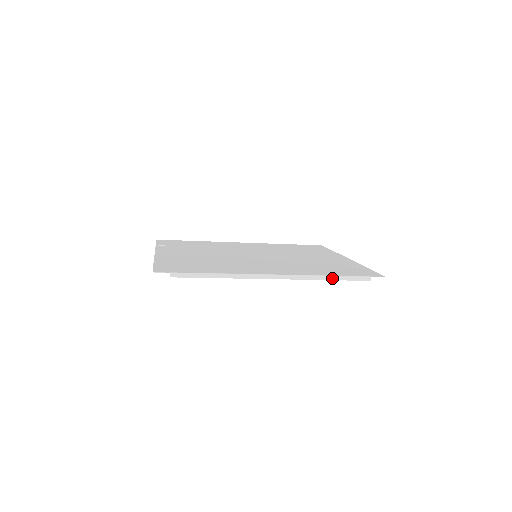
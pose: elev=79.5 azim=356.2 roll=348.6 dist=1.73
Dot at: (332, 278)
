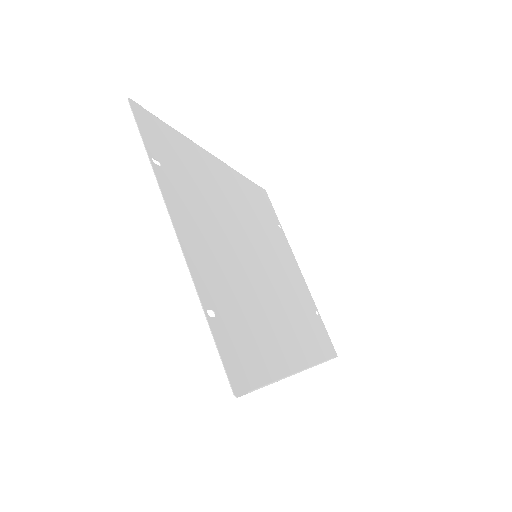
Dot at: occluded
